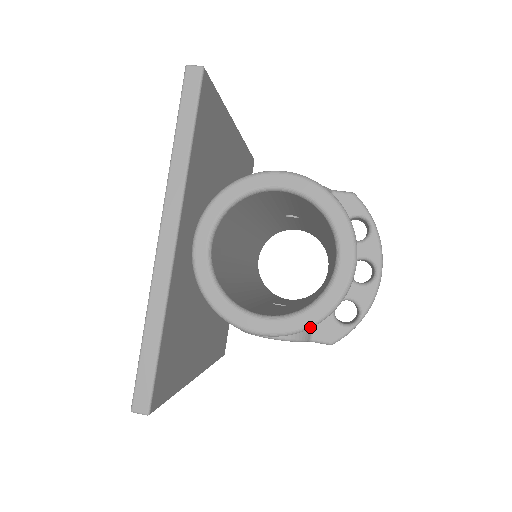
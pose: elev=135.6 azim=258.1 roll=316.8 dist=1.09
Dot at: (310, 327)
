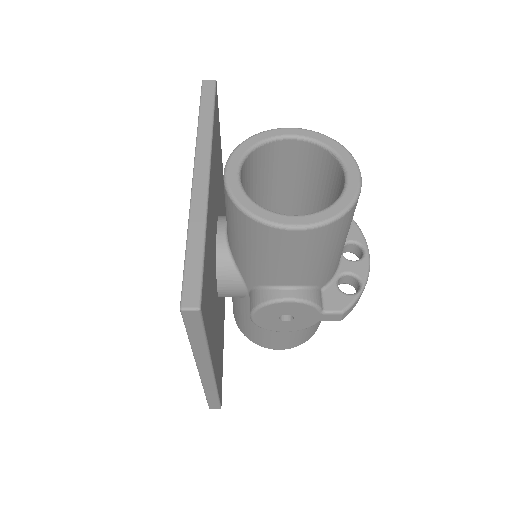
Dot at: (338, 217)
